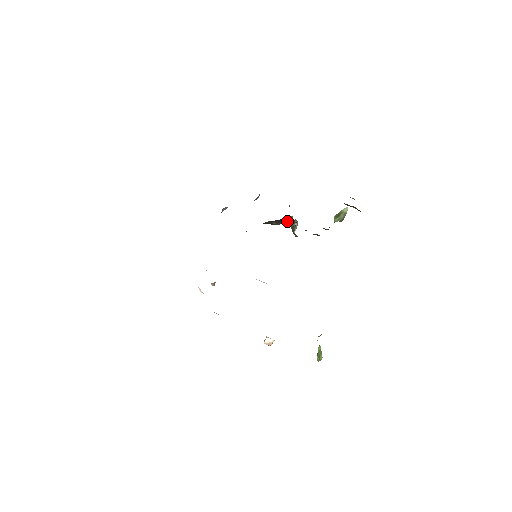
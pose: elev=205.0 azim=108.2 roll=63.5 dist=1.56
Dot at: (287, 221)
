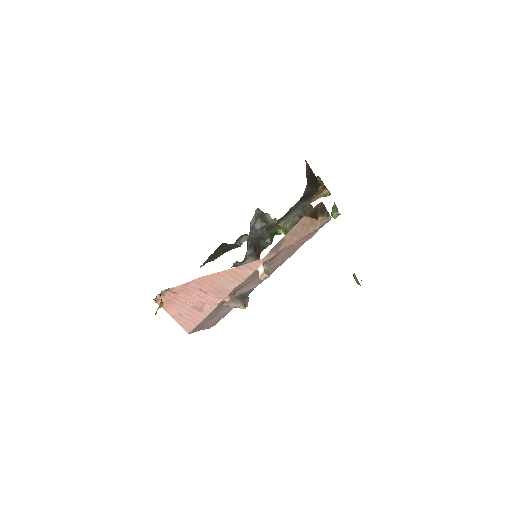
Dot at: (266, 222)
